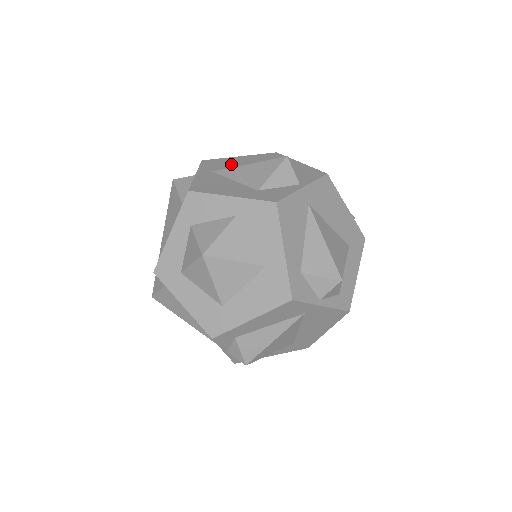
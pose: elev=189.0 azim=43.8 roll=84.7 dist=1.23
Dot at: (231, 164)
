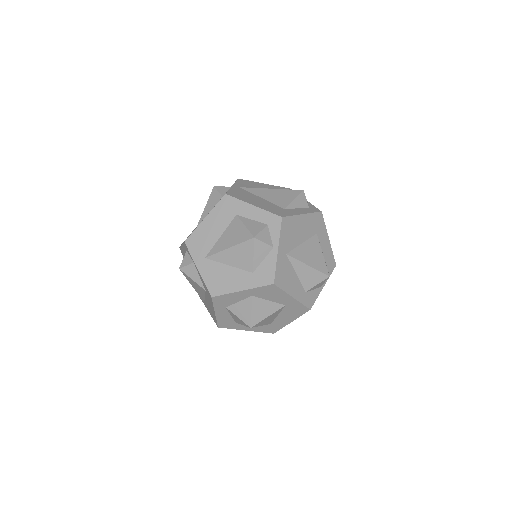
Dot at: (209, 238)
